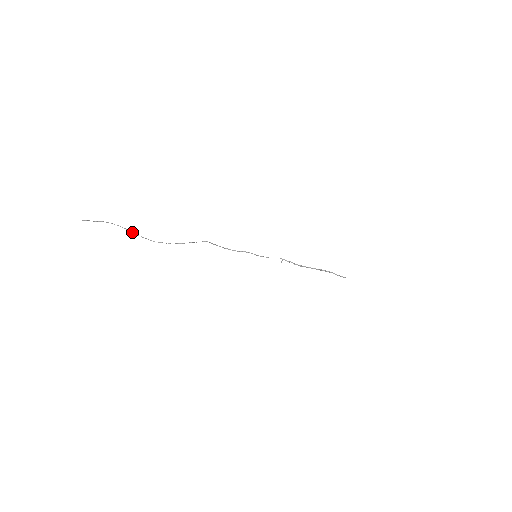
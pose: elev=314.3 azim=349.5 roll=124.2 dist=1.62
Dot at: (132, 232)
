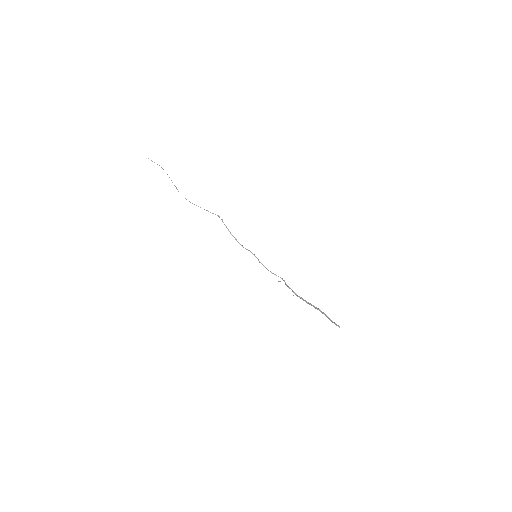
Dot at: (171, 180)
